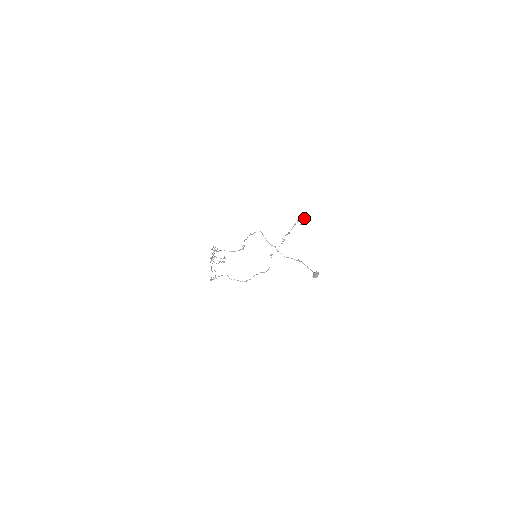
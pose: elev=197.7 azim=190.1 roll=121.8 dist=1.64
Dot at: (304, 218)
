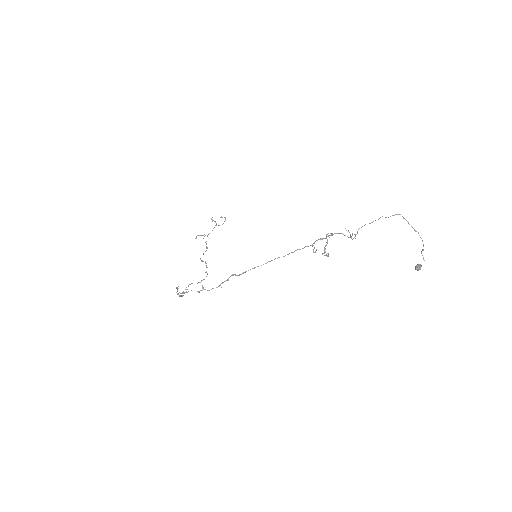
Dot at: (225, 218)
